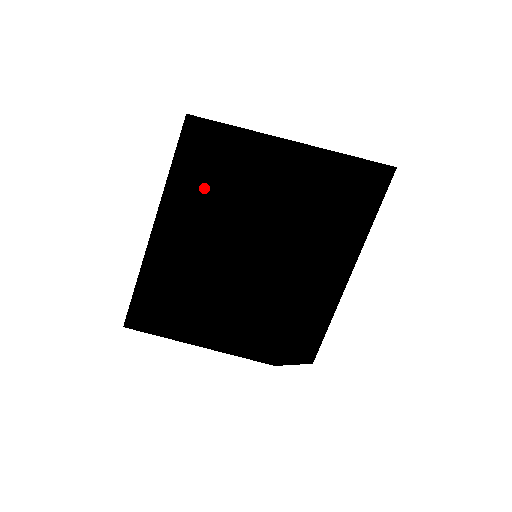
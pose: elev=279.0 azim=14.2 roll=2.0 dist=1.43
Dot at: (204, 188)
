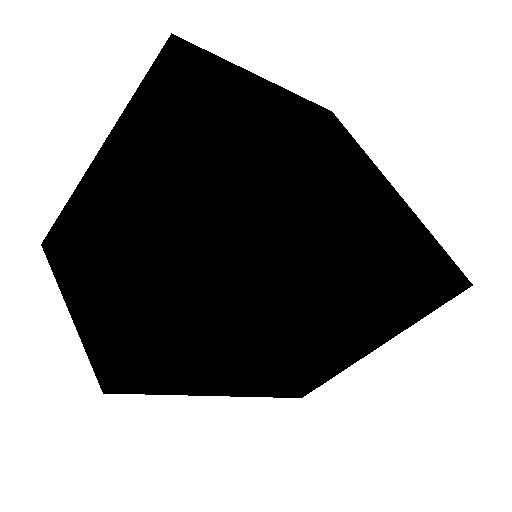
Dot at: (141, 154)
